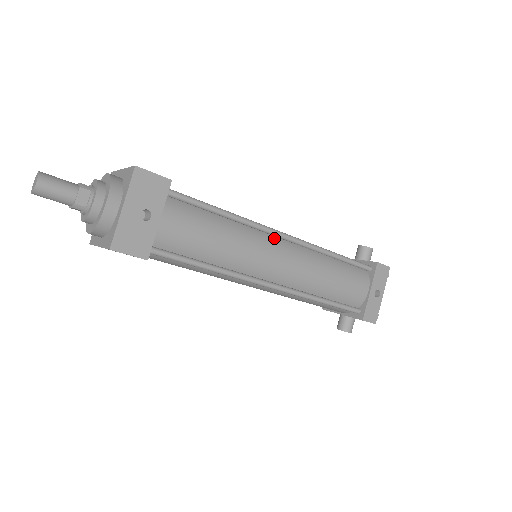
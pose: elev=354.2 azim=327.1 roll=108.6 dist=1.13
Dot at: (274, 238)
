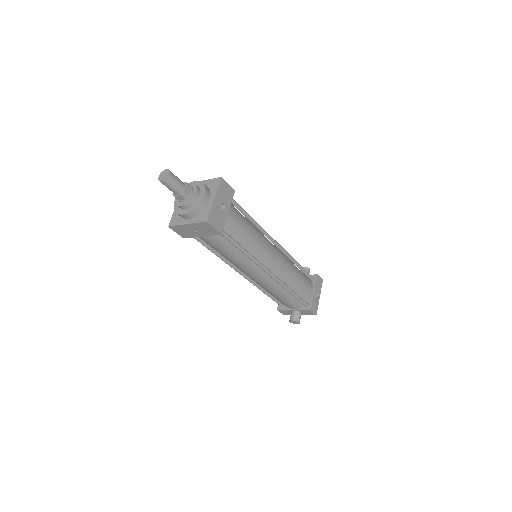
Dot at: occluded
